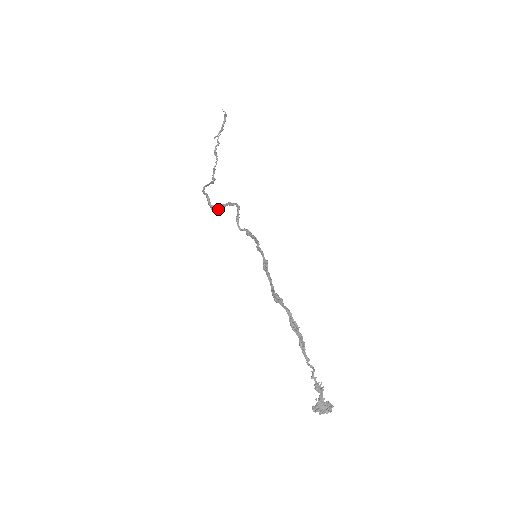
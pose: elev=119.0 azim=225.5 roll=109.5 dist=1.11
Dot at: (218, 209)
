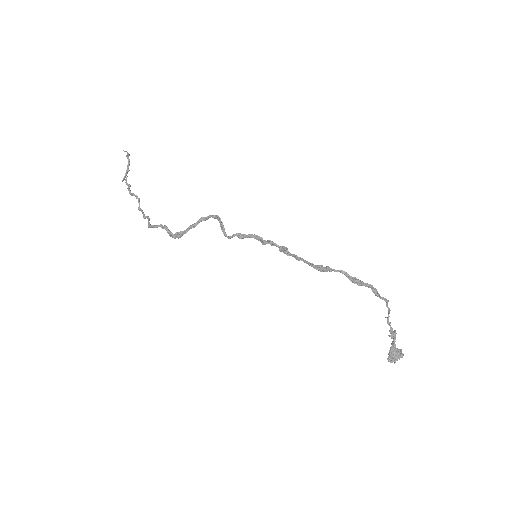
Dot at: occluded
